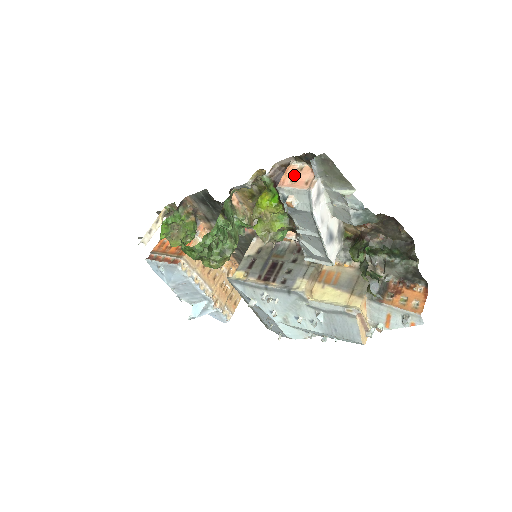
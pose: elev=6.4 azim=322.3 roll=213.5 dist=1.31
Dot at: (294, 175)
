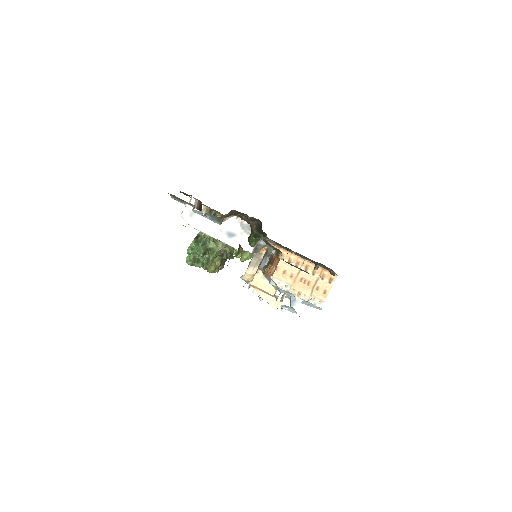
Dot at: occluded
